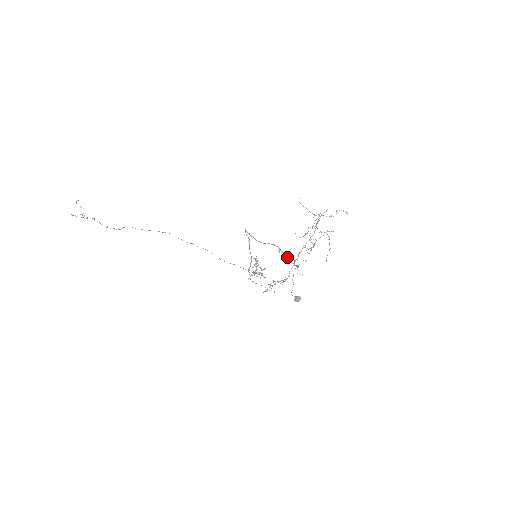
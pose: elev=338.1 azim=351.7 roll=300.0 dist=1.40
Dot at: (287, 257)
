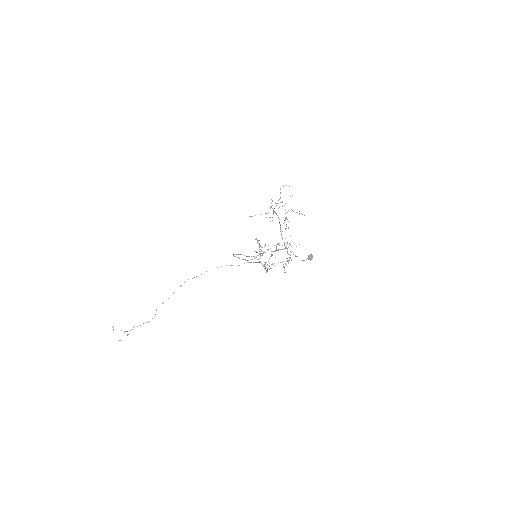
Dot at: occluded
